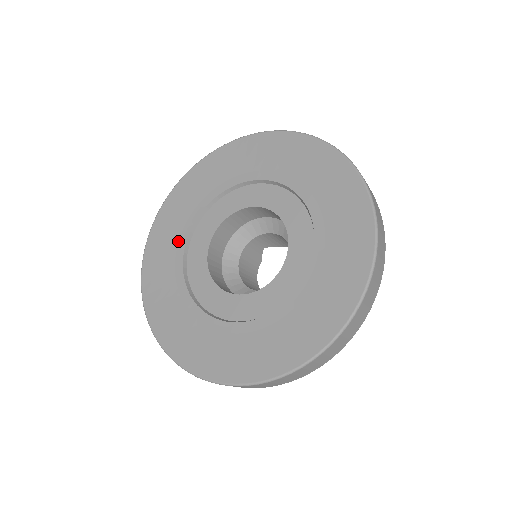
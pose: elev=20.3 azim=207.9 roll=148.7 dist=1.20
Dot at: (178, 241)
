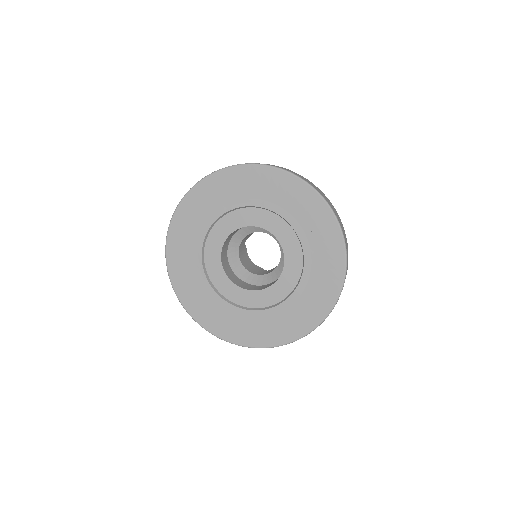
Dot at: (200, 281)
